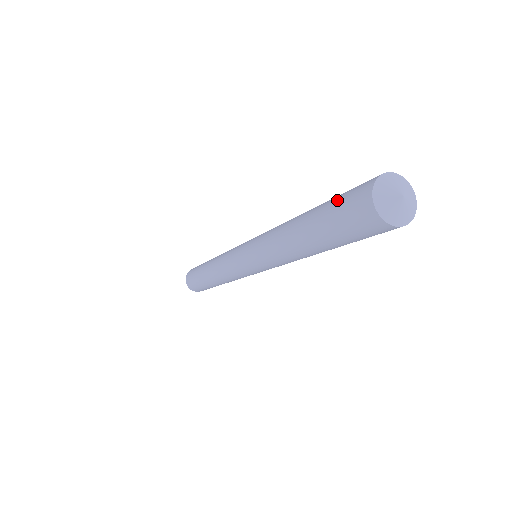
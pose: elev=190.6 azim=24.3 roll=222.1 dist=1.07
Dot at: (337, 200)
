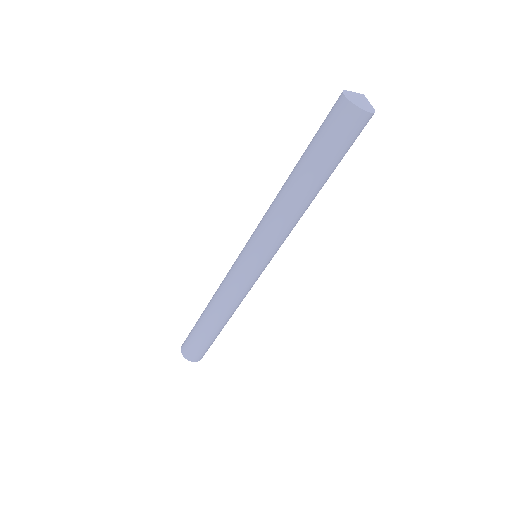
Dot at: occluded
